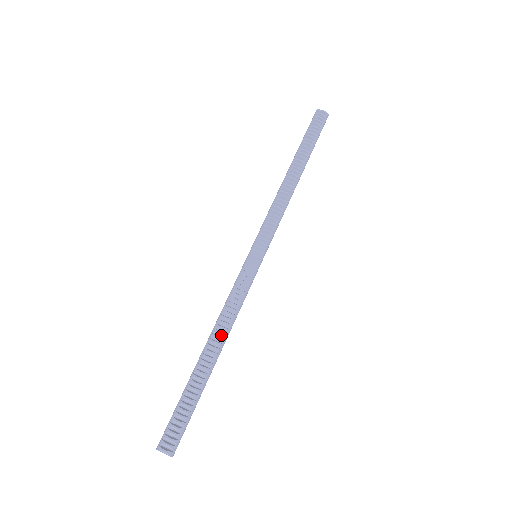
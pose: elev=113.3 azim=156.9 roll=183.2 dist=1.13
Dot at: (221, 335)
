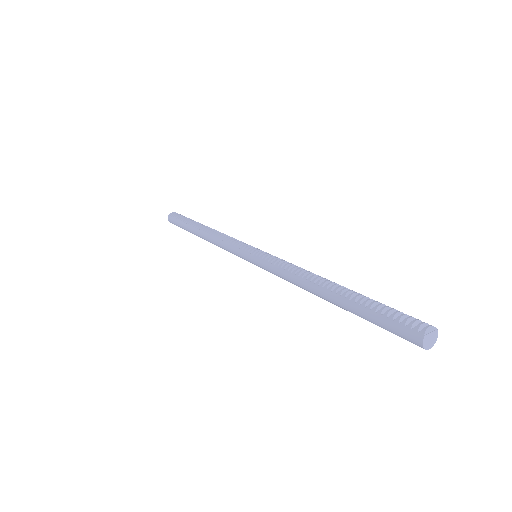
Dot at: (317, 278)
